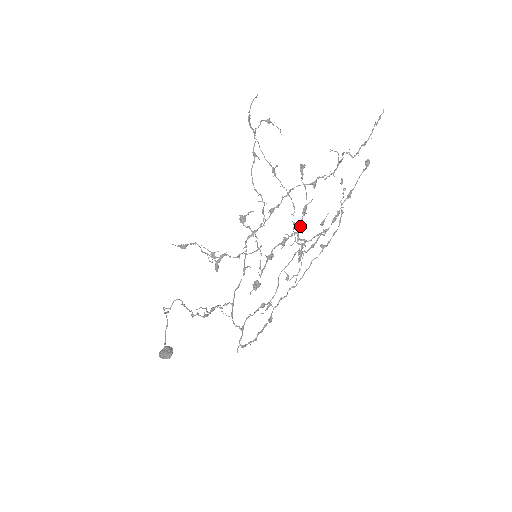
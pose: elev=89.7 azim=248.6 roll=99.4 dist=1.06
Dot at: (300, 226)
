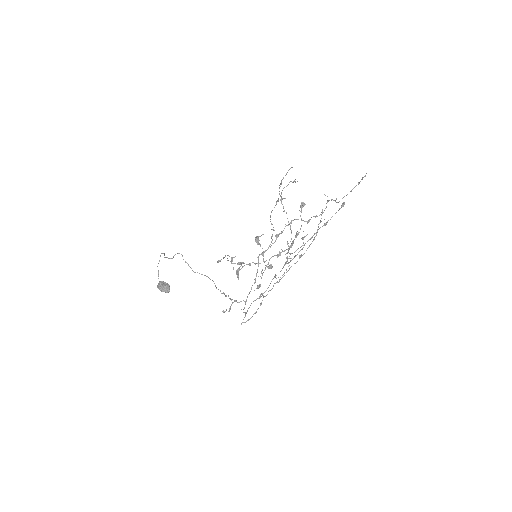
Dot at: (291, 246)
